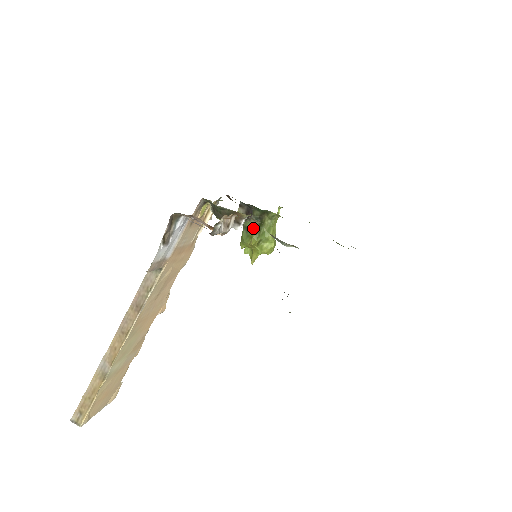
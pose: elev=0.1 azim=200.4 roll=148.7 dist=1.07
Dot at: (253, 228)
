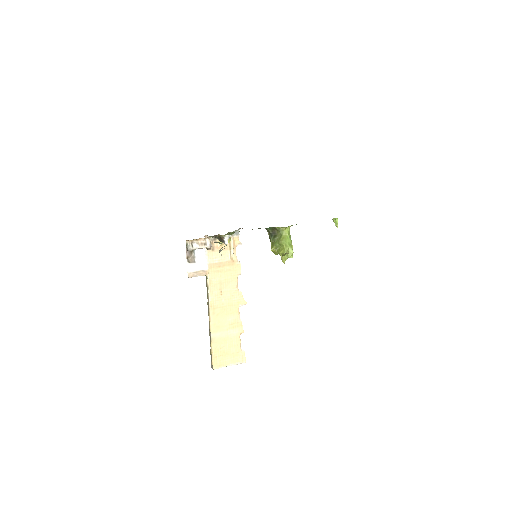
Dot at: (270, 241)
